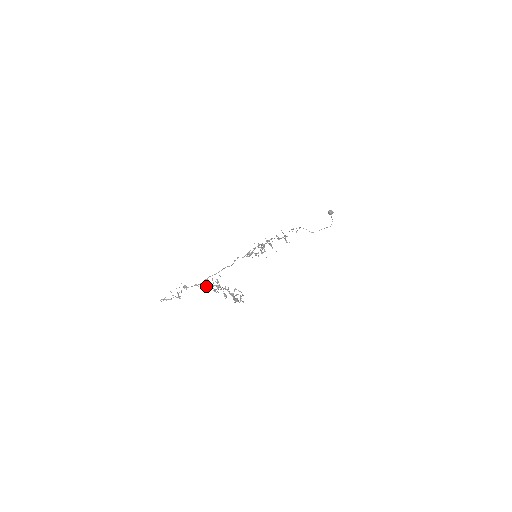
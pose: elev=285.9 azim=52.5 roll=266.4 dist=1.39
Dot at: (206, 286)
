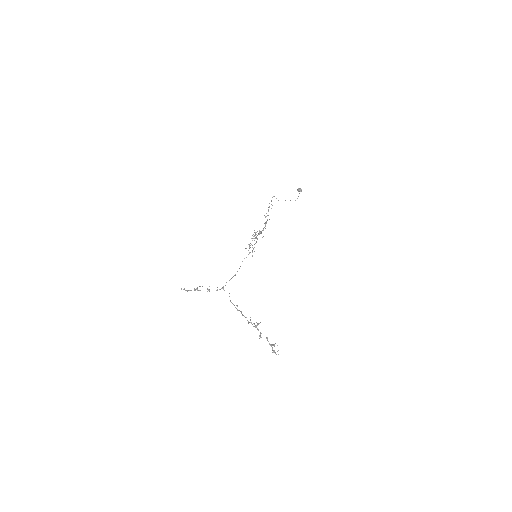
Dot at: (238, 310)
